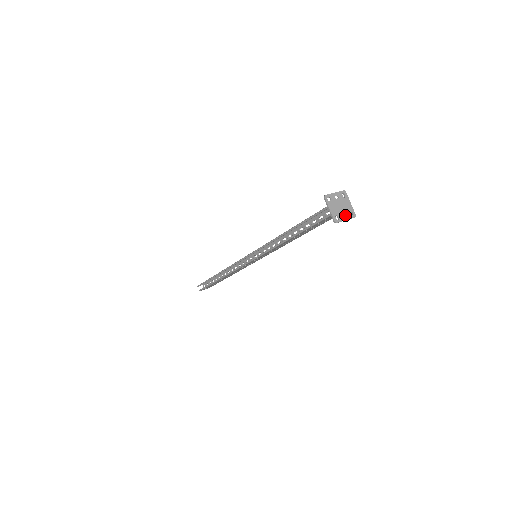
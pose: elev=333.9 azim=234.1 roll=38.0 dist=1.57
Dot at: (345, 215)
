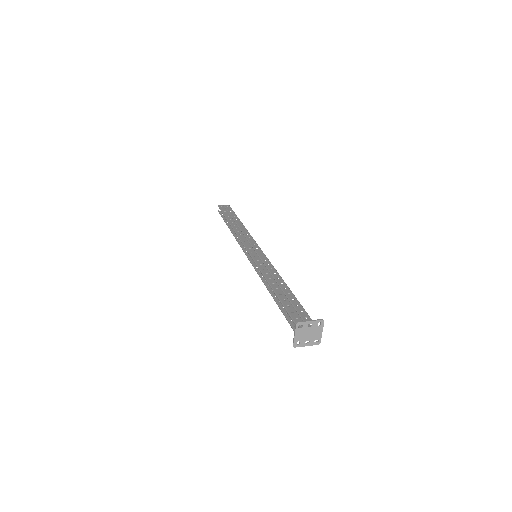
Dot at: (309, 341)
